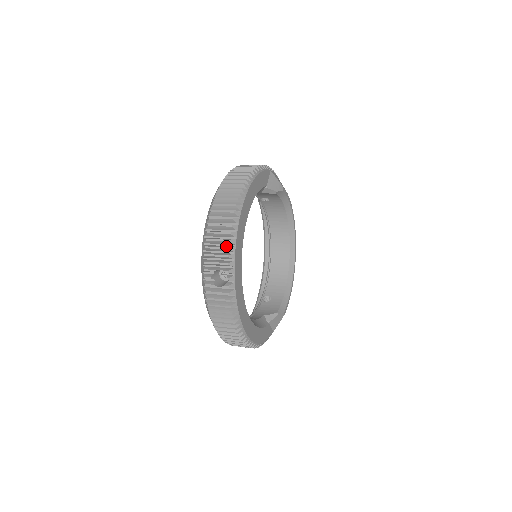
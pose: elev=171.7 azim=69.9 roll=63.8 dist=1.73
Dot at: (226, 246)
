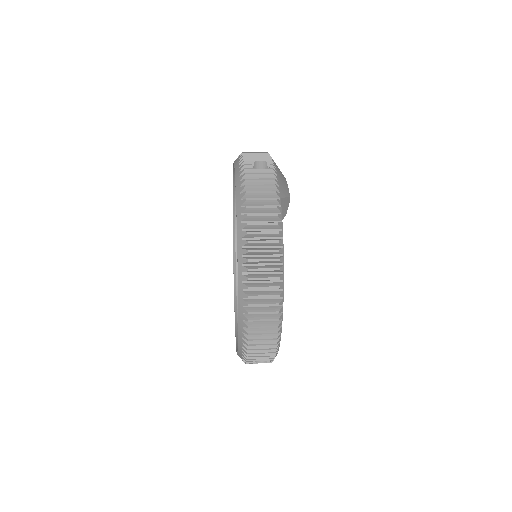
Dot at: (270, 349)
